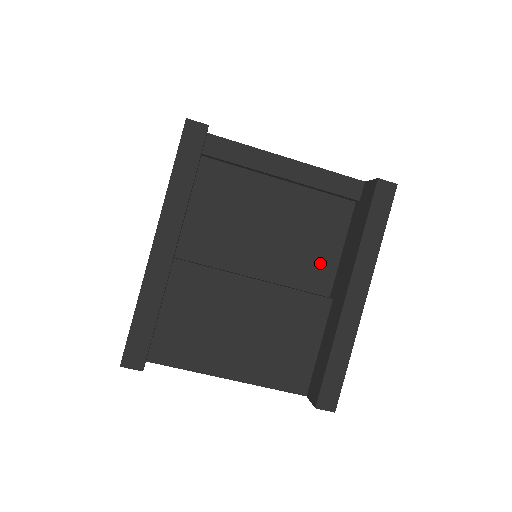
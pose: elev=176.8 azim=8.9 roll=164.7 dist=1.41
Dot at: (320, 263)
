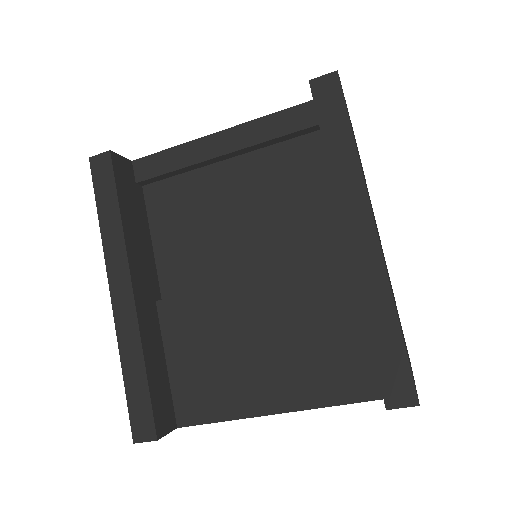
Dot at: (319, 222)
